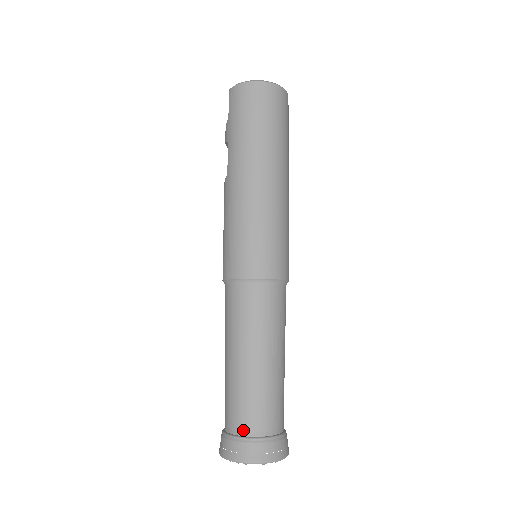
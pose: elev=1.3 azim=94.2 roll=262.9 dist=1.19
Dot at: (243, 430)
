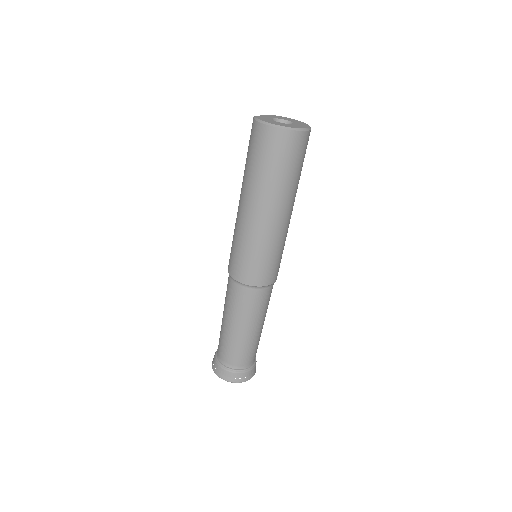
Dot at: (220, 358)
